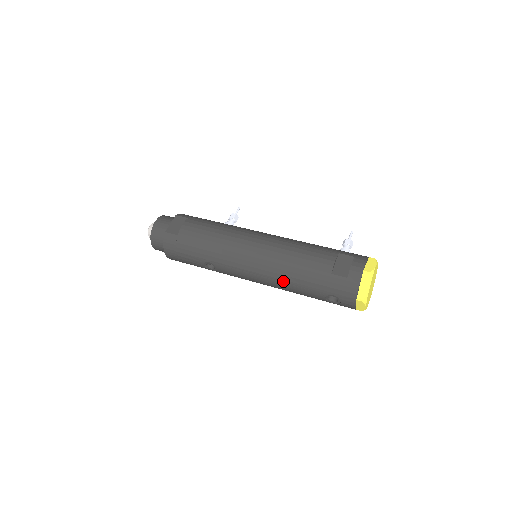
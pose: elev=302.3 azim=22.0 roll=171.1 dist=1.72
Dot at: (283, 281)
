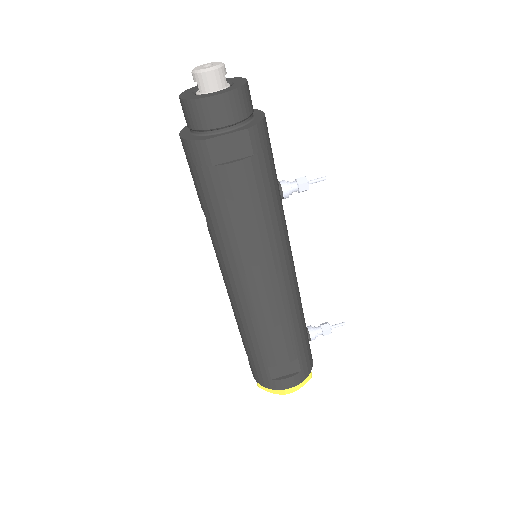
Dot at: (236, 316)
